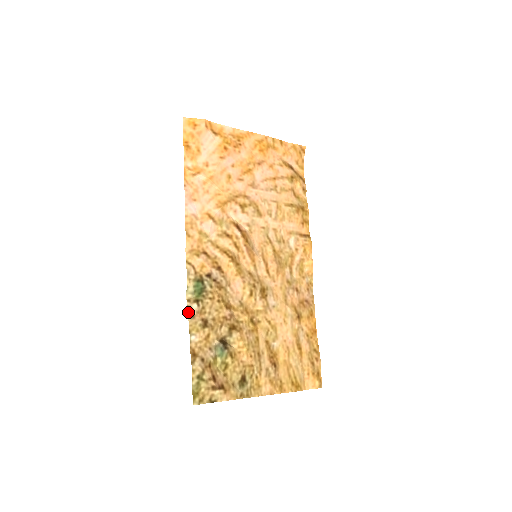
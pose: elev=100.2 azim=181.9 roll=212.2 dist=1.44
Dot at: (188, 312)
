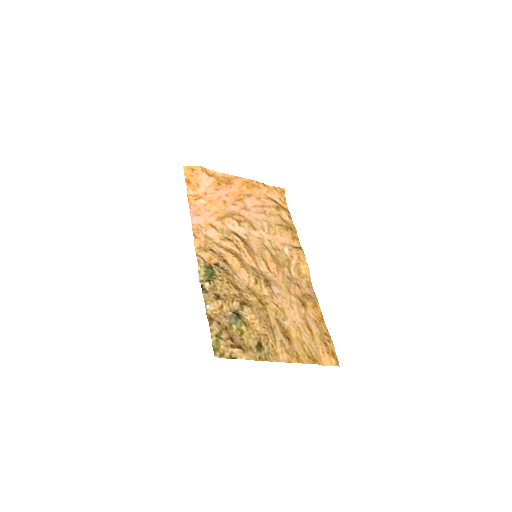
Dot at: (202, 289)
